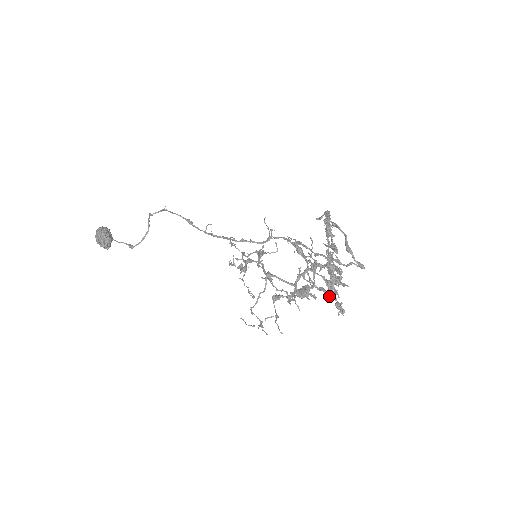
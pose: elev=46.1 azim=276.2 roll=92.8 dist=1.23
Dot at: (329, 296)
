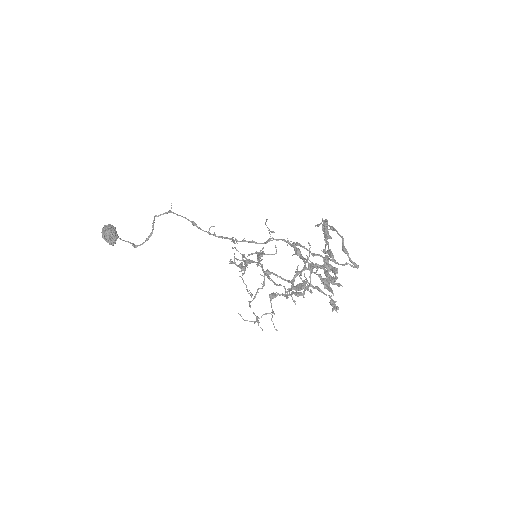
Dot at: (324, 294)
